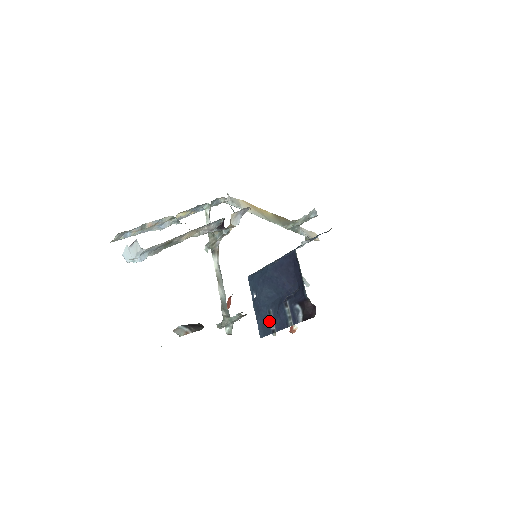
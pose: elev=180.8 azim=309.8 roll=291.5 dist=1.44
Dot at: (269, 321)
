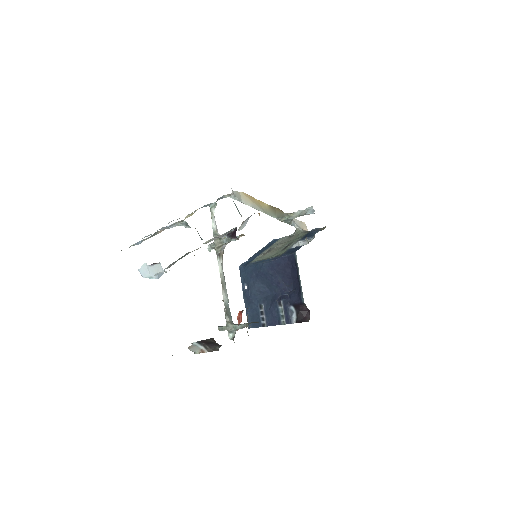
Dot at: (260, 315)
